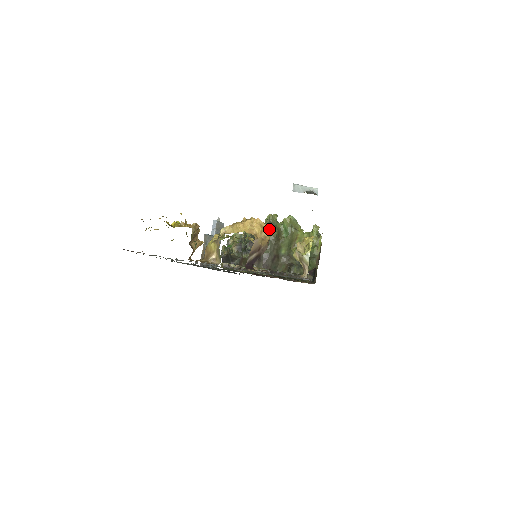
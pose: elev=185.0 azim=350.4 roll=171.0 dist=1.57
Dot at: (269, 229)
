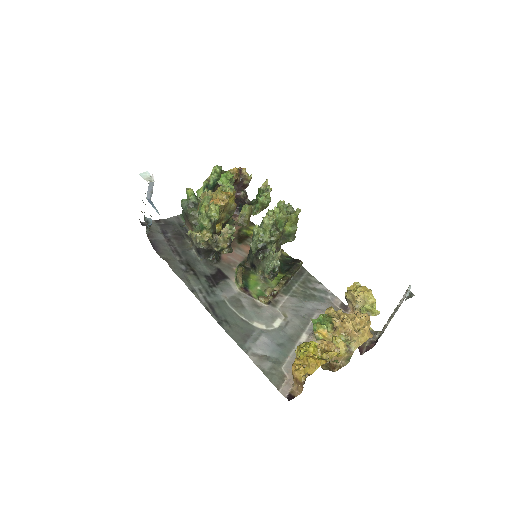
Dot at: (276, 235)
